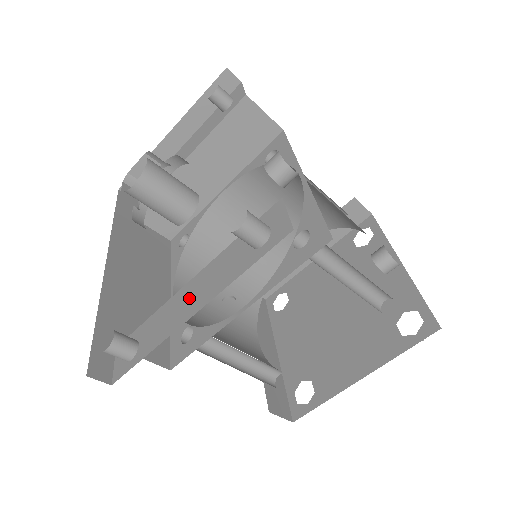
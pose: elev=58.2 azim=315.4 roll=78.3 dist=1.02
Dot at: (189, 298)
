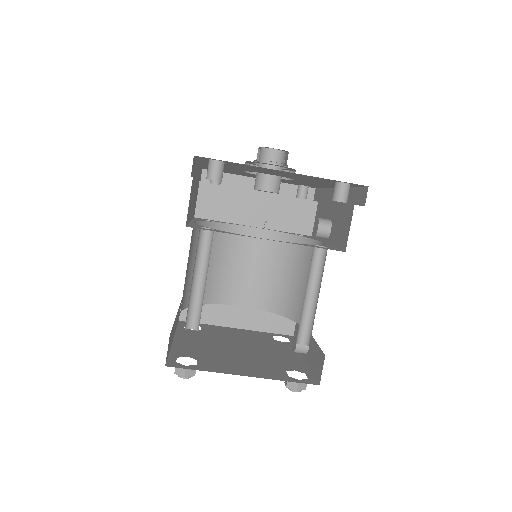
Dot at: occluded
